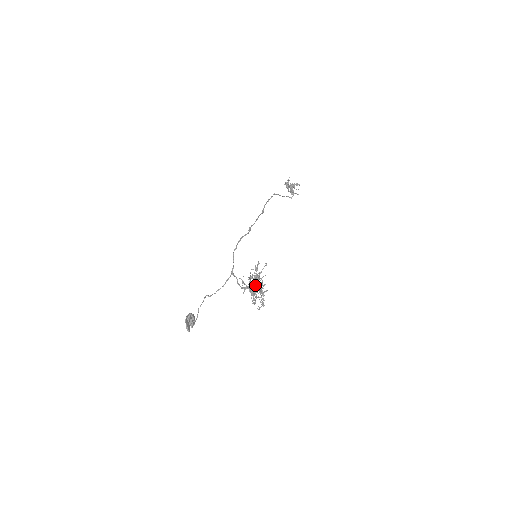
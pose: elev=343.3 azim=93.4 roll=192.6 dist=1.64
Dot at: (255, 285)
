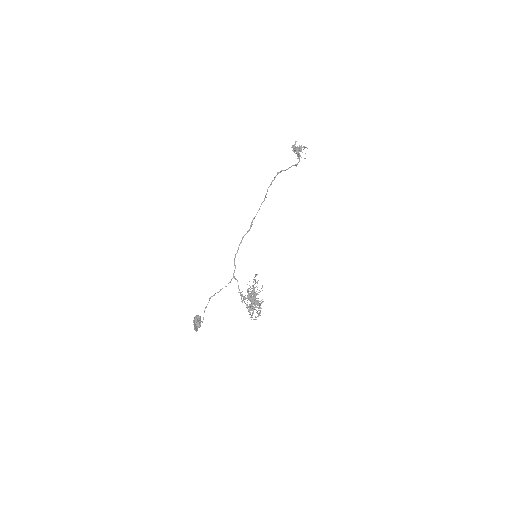
Dot at: (252, 304)
